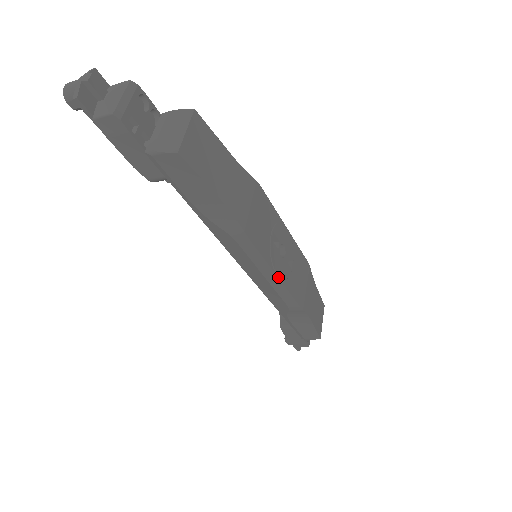
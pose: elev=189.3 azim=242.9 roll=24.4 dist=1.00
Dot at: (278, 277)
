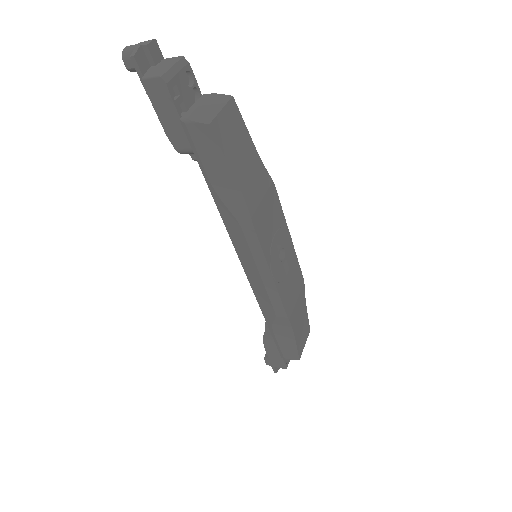
Dot at: (272, 276)
